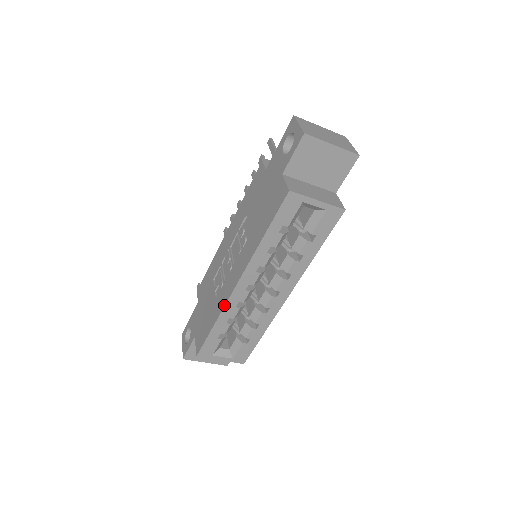
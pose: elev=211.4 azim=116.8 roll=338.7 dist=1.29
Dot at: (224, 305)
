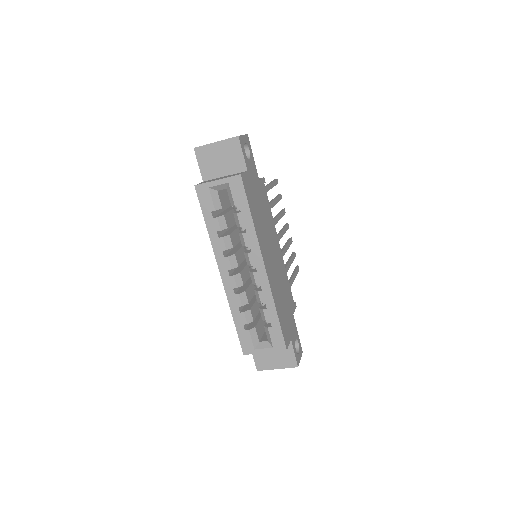
Dot at: (227, 297)
